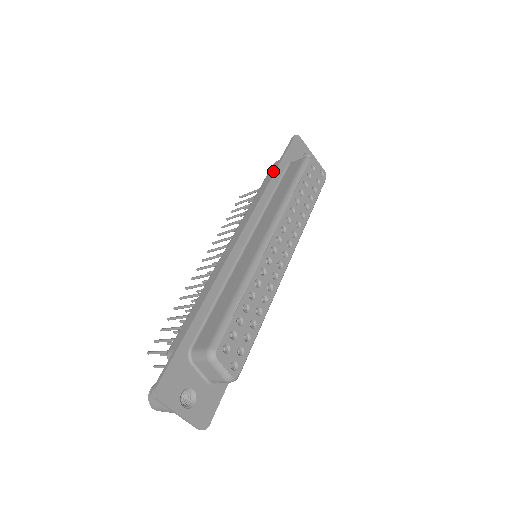
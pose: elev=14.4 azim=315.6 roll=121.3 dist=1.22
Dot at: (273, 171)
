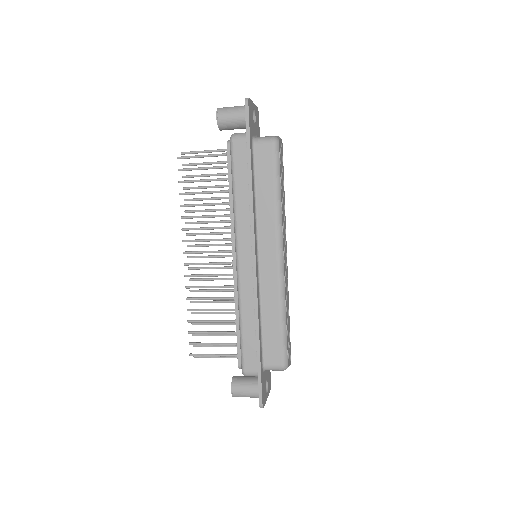
Dot at: (248, 167)
